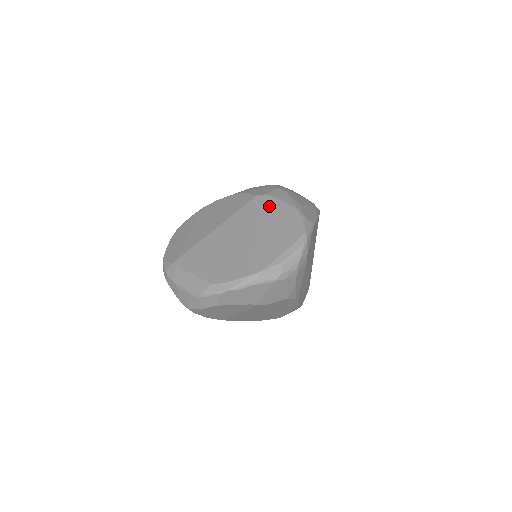
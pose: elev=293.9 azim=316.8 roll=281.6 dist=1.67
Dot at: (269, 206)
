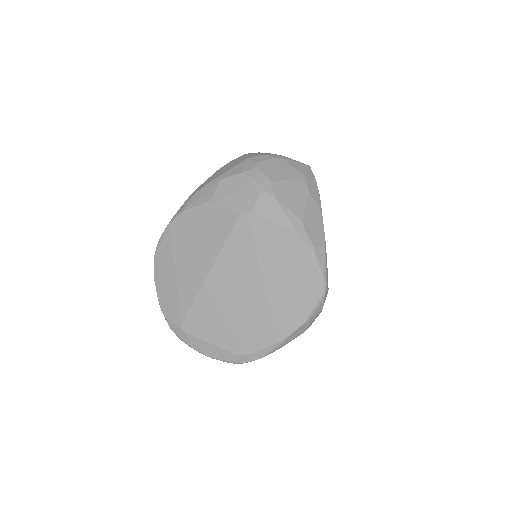
Dot at: (263, 235)
